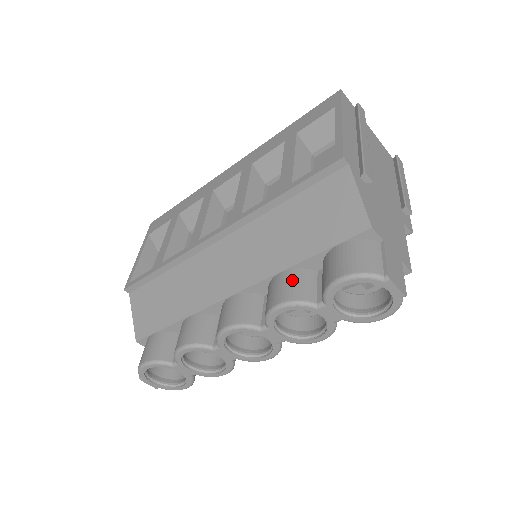
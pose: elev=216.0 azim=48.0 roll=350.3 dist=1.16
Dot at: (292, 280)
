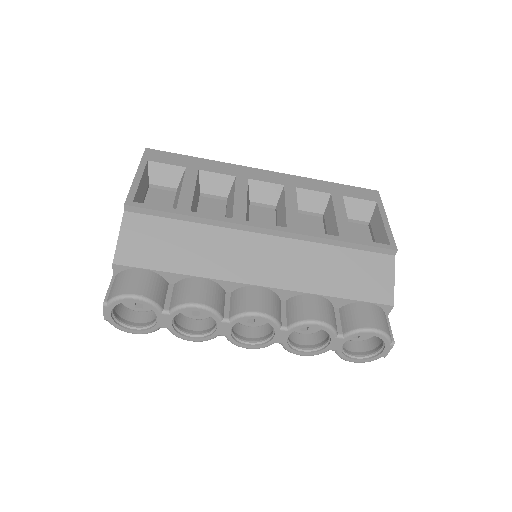
Dot at: (326, 307)
